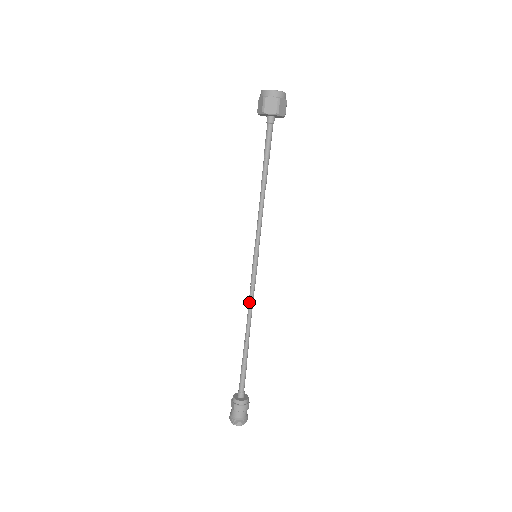
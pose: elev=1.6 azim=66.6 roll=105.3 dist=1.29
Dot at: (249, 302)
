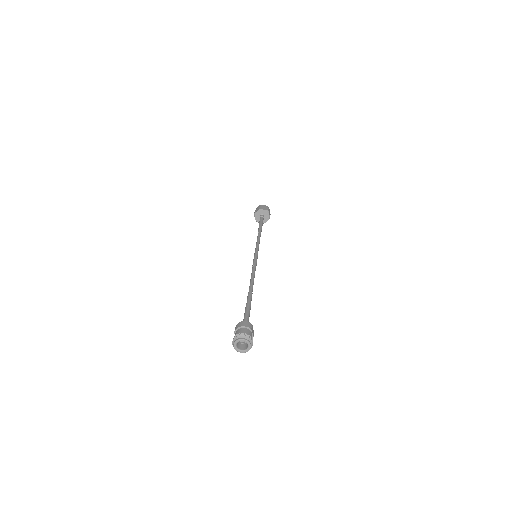
Dot at: (251, 274)
